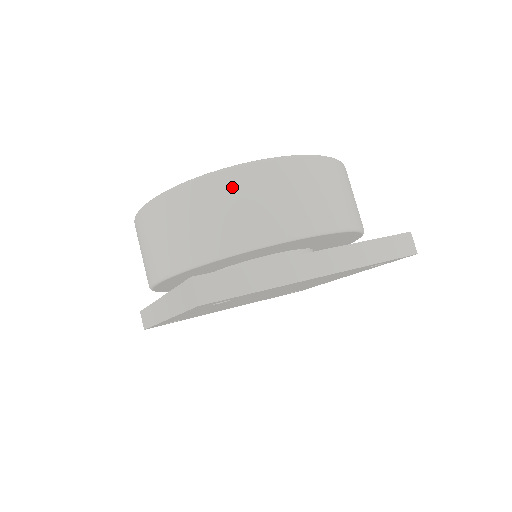
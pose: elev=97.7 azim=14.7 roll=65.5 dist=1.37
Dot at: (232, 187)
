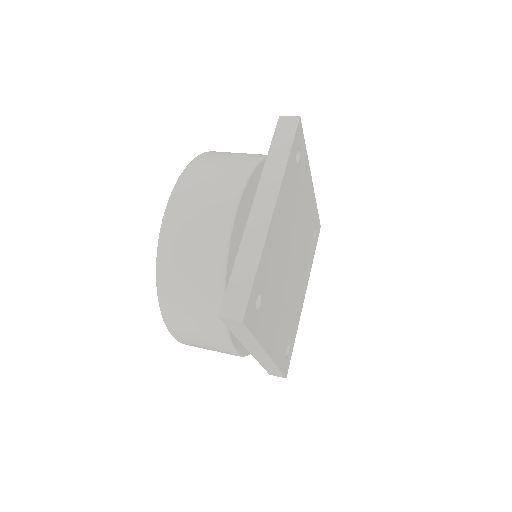
Dot at: occluded
